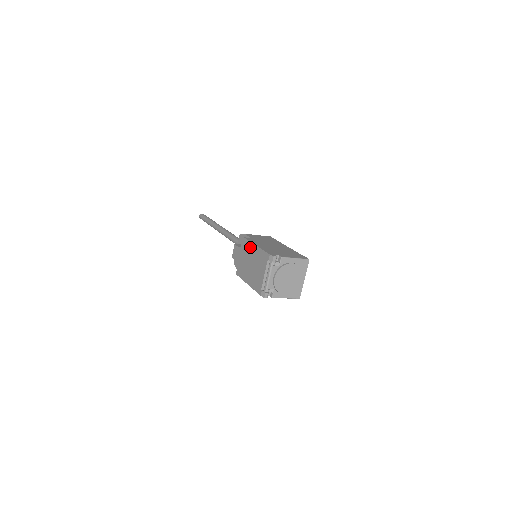
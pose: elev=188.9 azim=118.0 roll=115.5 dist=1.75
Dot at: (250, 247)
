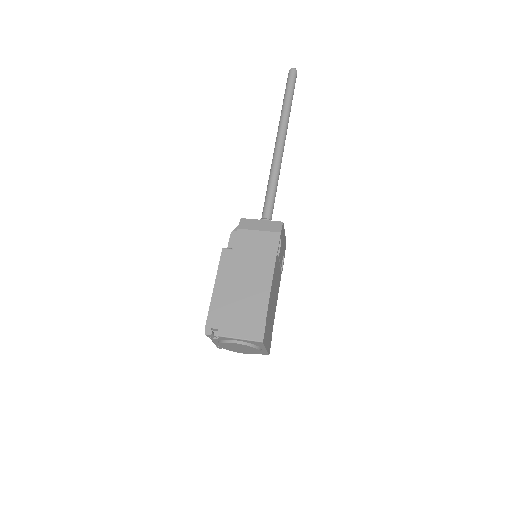
Dot at: occluded
